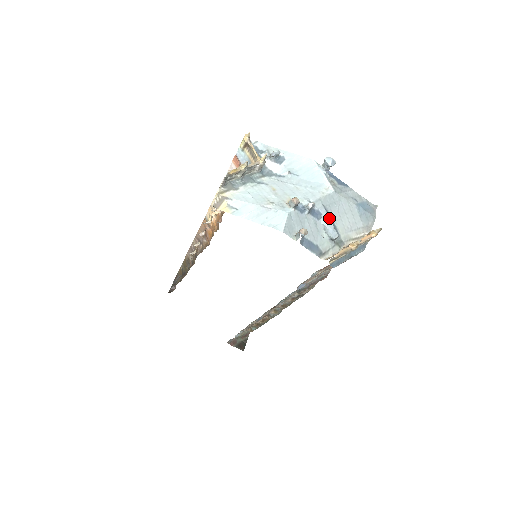
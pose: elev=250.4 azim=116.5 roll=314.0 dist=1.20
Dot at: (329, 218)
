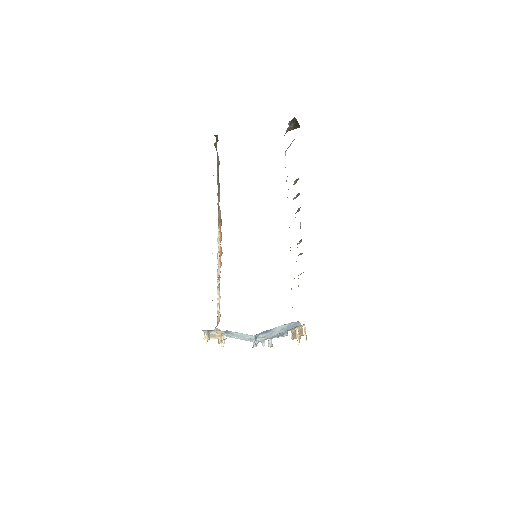
Dot at: (276, 337)
